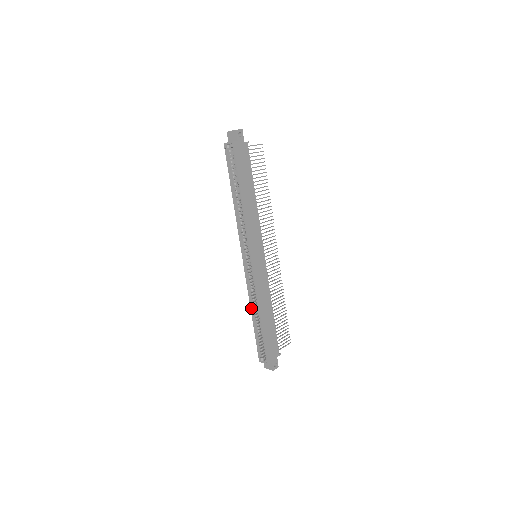
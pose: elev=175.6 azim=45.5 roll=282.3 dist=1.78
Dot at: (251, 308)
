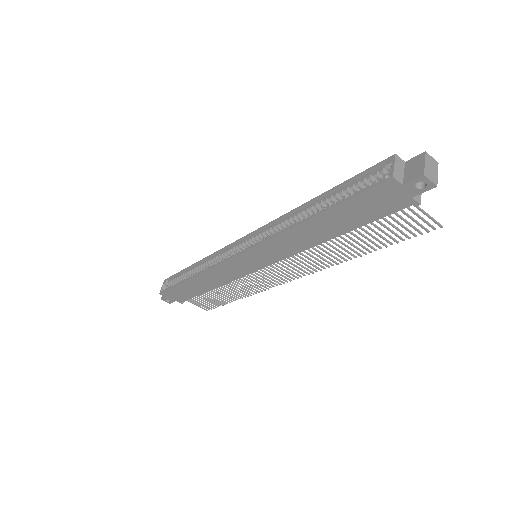
Dot at: (201, 261)
